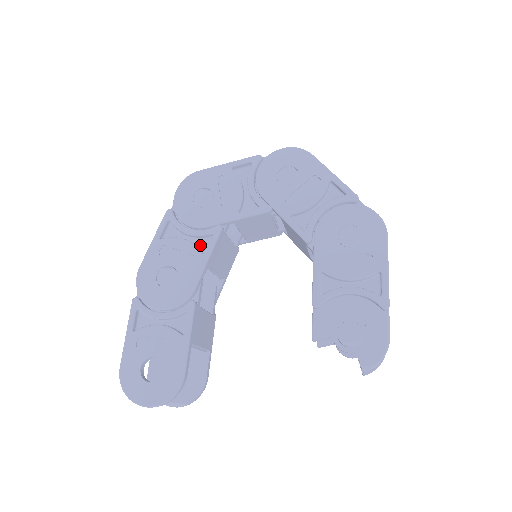
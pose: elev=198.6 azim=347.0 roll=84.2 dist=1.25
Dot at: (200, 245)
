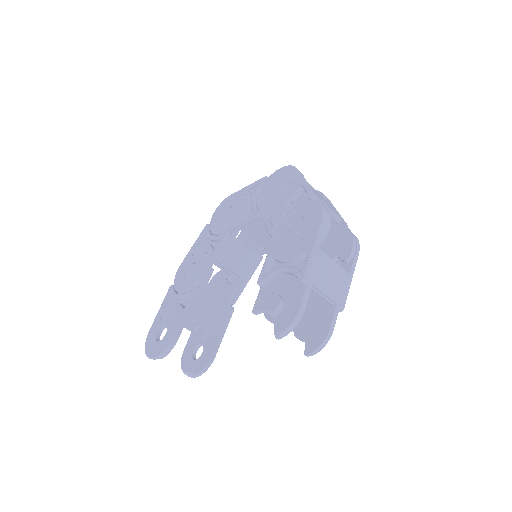
Dot at: occluded
